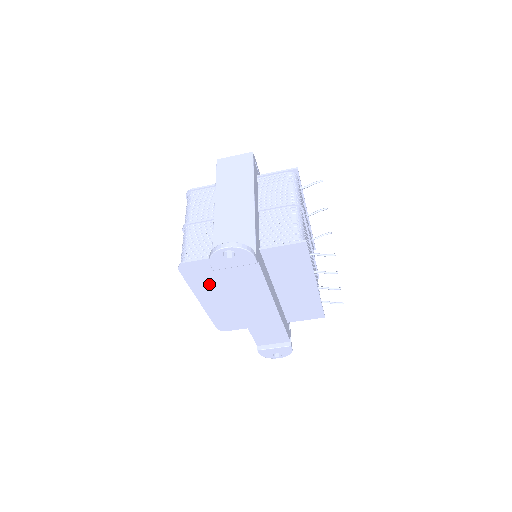
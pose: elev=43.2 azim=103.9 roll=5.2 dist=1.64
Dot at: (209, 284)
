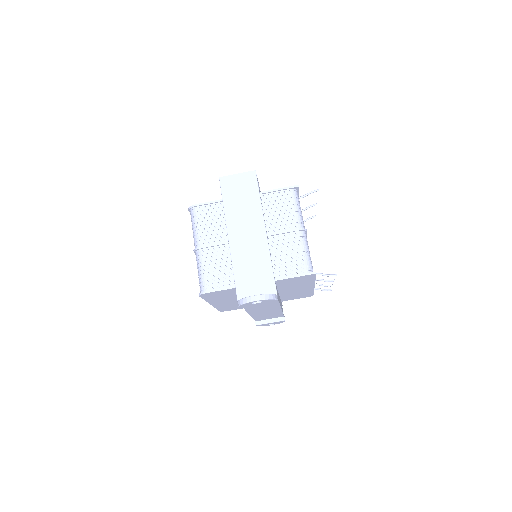
Dot at: (223, 297)
